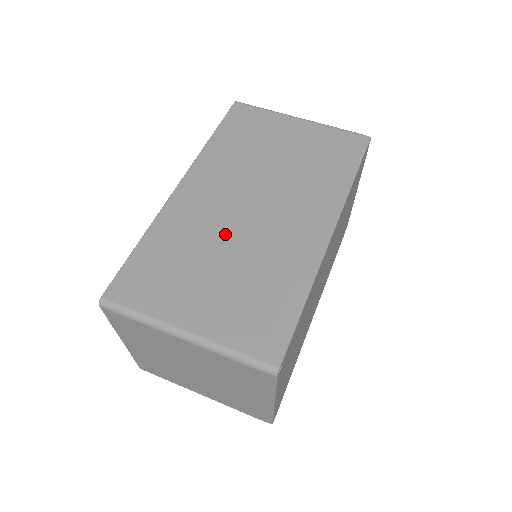
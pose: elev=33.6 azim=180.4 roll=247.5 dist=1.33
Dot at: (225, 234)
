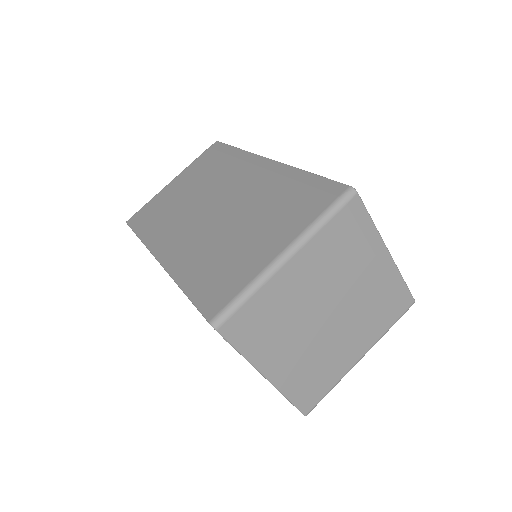
Dot at: (221, 225)
